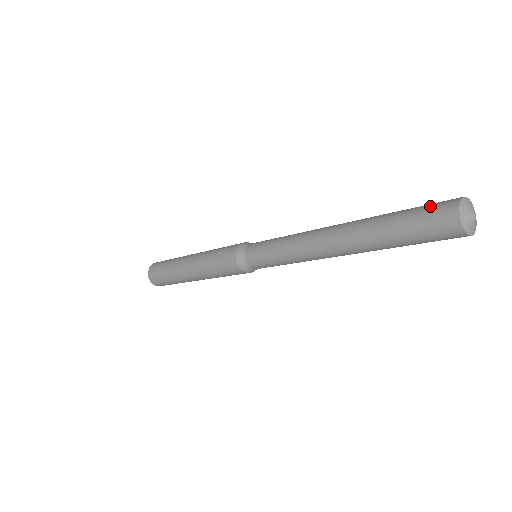
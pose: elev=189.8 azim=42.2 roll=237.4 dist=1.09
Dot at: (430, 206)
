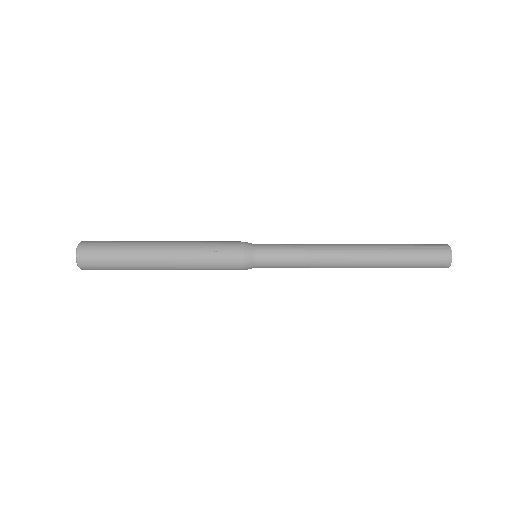
Dot at: (432, 248)
